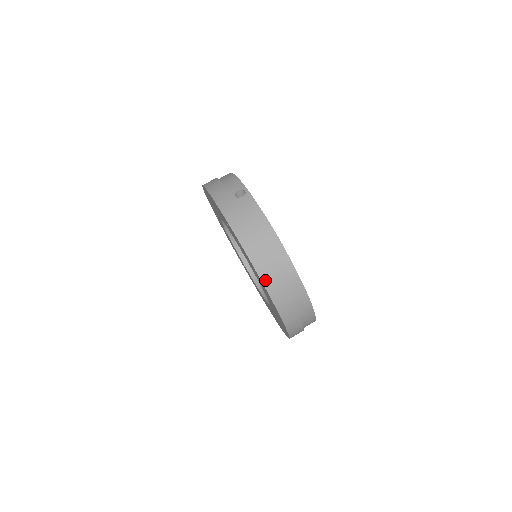
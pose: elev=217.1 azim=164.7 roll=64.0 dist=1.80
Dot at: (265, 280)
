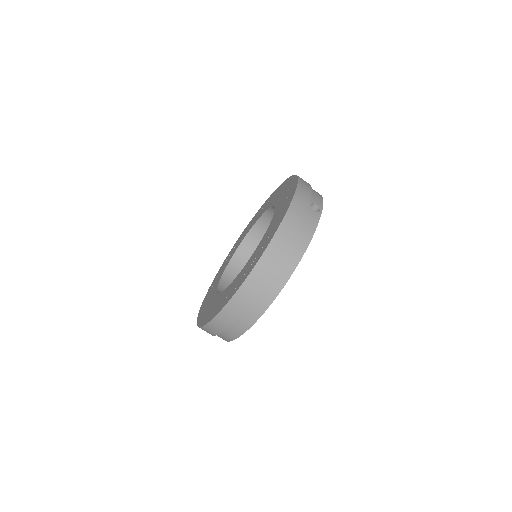
Dot at: (257, 269)
